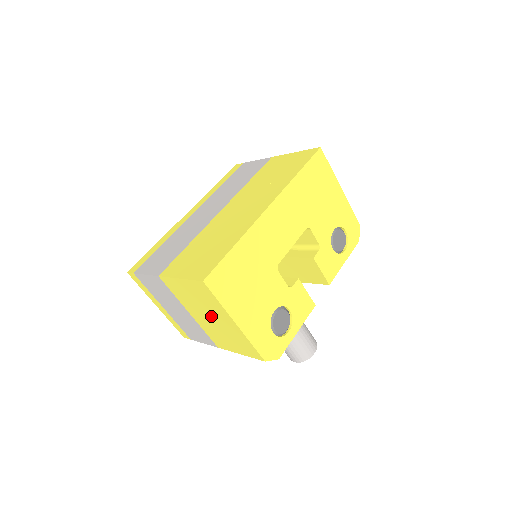
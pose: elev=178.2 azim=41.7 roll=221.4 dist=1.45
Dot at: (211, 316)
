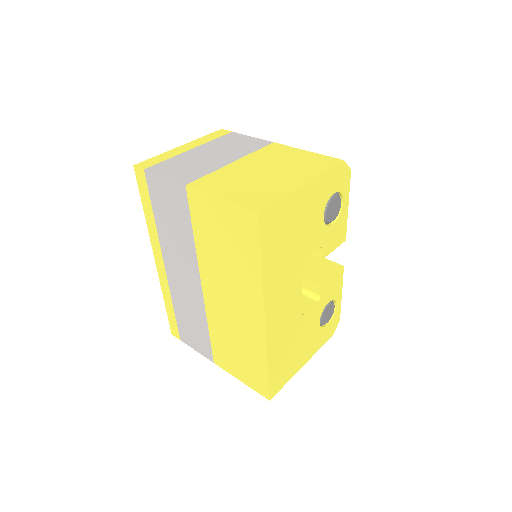
Dot at: occluded
